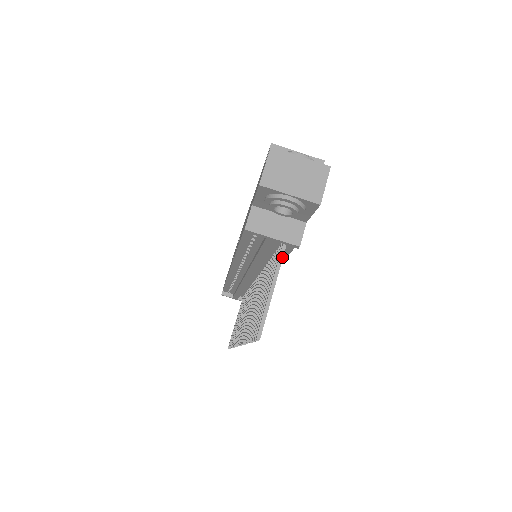
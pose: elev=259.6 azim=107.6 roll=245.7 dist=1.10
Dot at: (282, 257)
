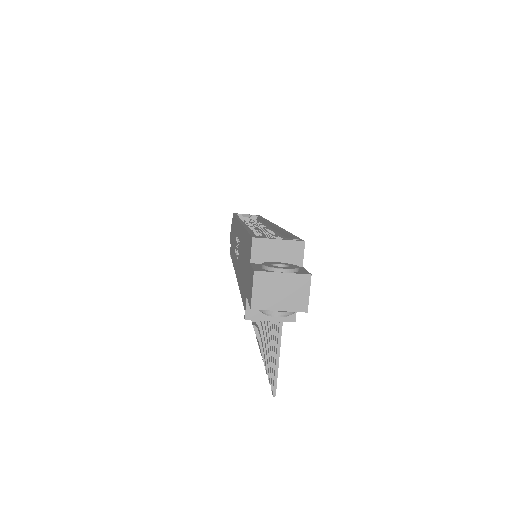
Dot at: (281, 326)
